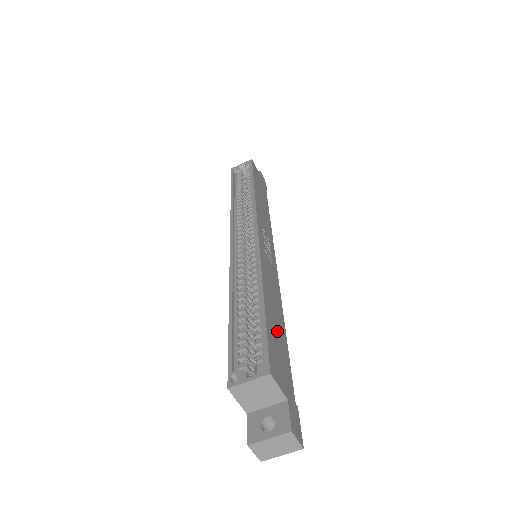
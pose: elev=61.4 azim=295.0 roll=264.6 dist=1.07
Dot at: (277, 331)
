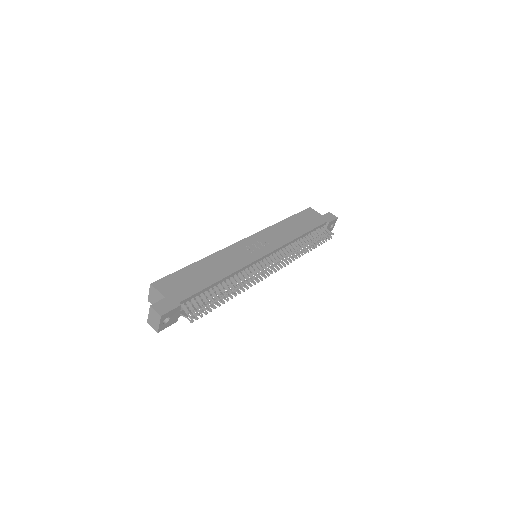
Dot at: (198, 276)
